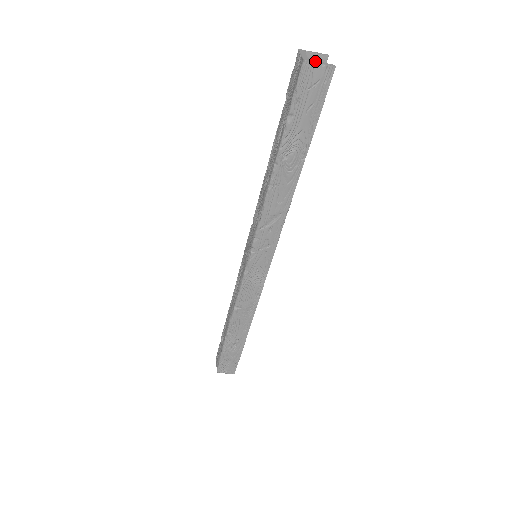
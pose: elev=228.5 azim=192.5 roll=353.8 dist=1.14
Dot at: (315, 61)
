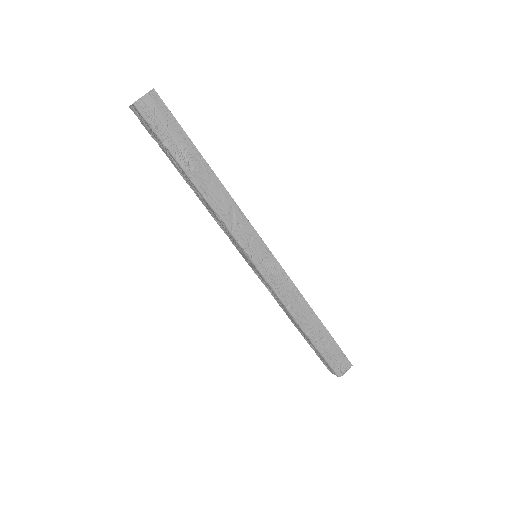
Dot at: (140, 98)
